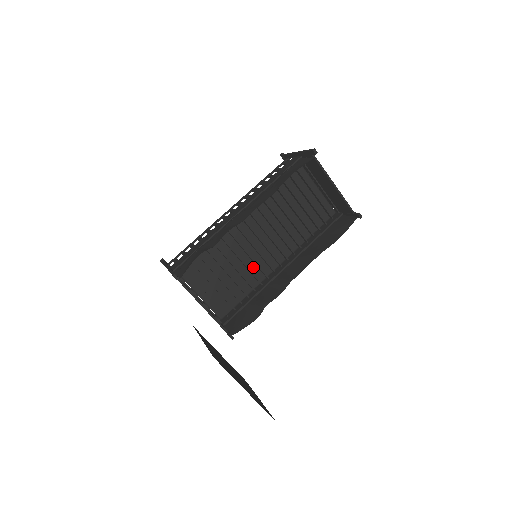
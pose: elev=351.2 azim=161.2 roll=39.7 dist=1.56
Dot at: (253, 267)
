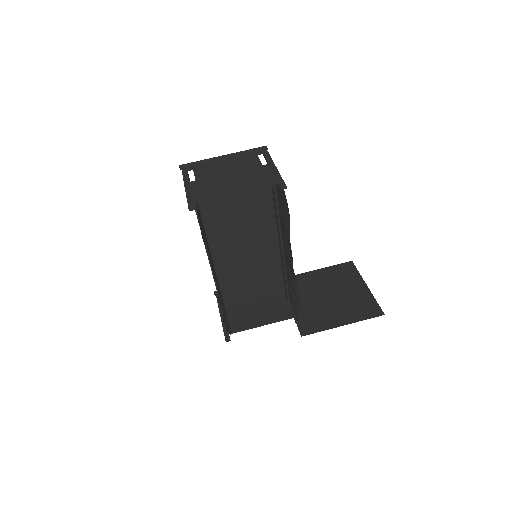
Dot at: (263, 261)
